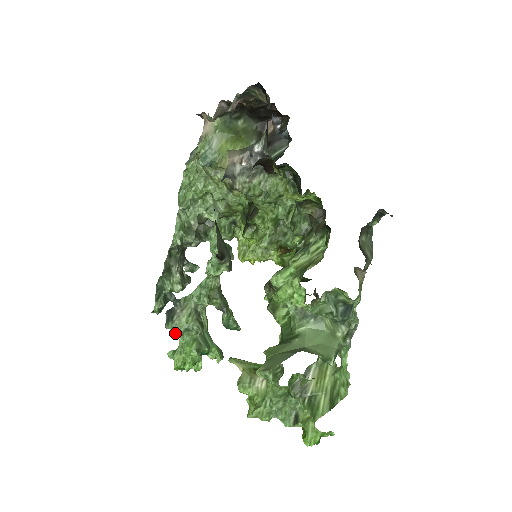
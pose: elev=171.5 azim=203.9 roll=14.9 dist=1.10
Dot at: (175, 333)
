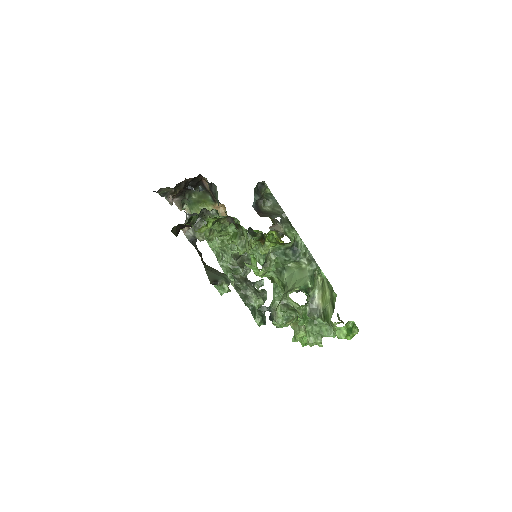
Dot at: occluded
